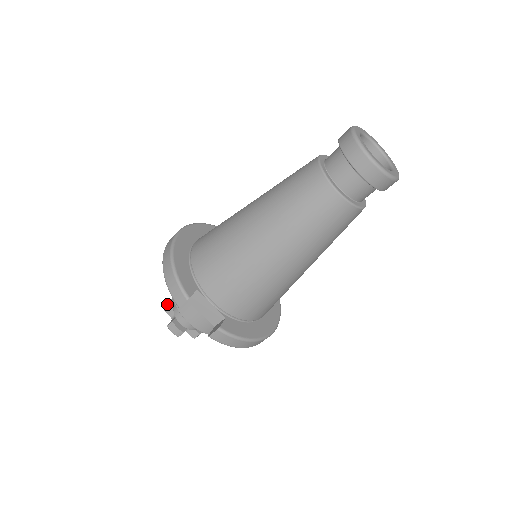
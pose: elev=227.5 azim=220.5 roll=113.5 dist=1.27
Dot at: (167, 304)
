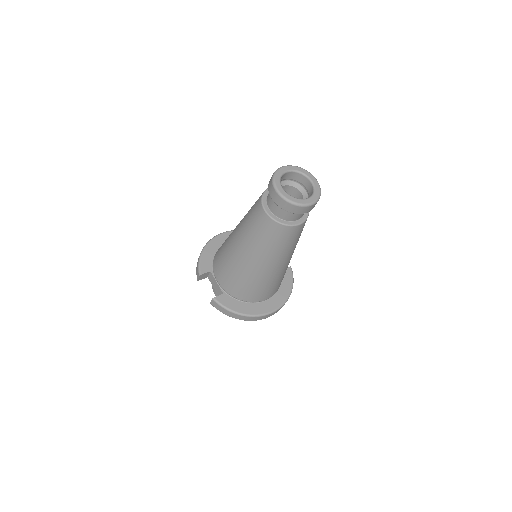
Dot at: occluded
